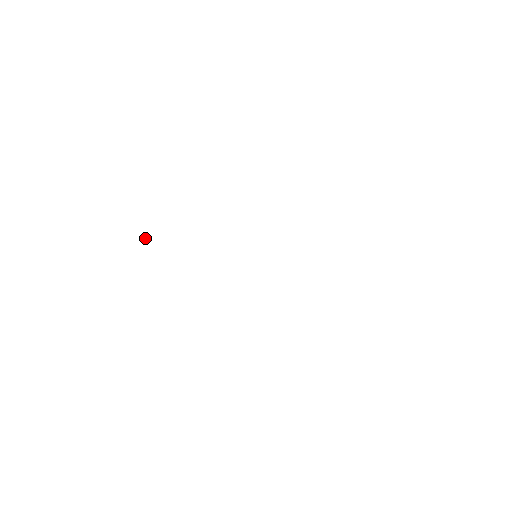
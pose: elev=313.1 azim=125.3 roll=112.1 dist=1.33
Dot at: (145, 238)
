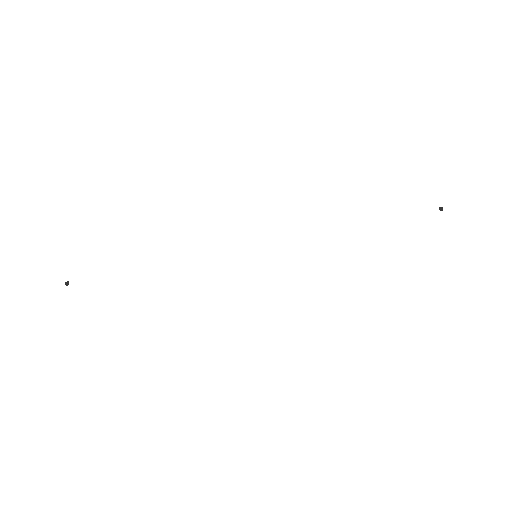
Dot at: occluded
